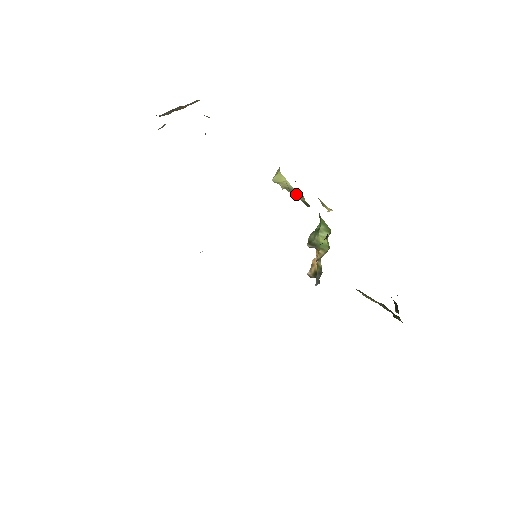
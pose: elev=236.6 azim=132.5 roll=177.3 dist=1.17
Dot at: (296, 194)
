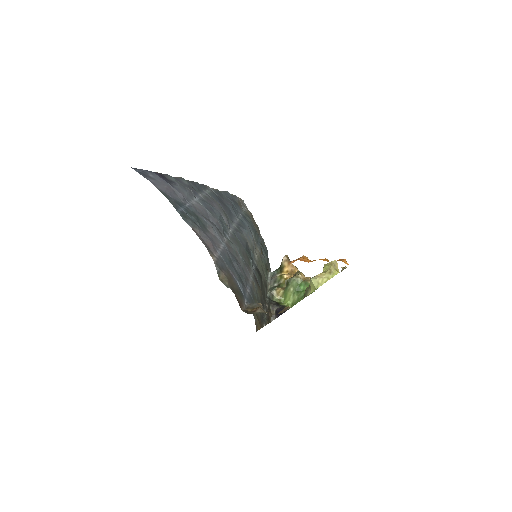
Dot at: (305, 295)
